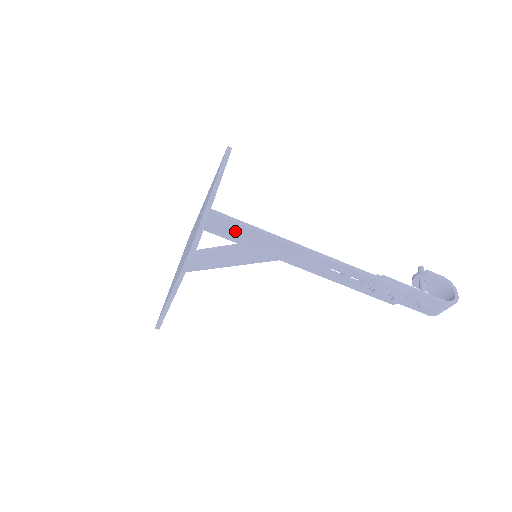
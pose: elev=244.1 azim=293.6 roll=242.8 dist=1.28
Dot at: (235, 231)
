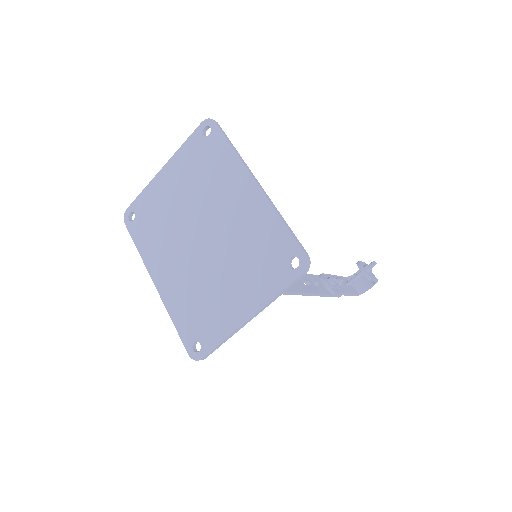
Dot at: occluded
